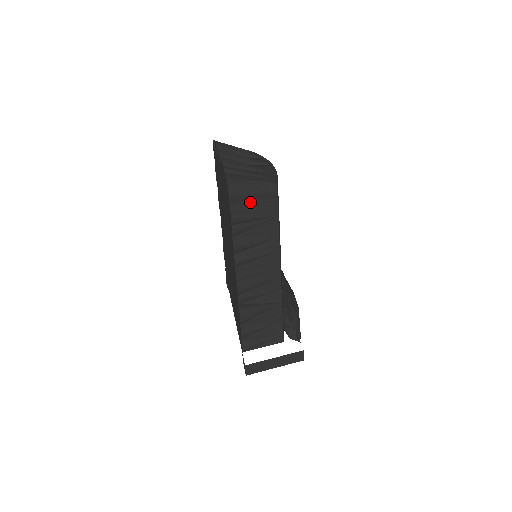
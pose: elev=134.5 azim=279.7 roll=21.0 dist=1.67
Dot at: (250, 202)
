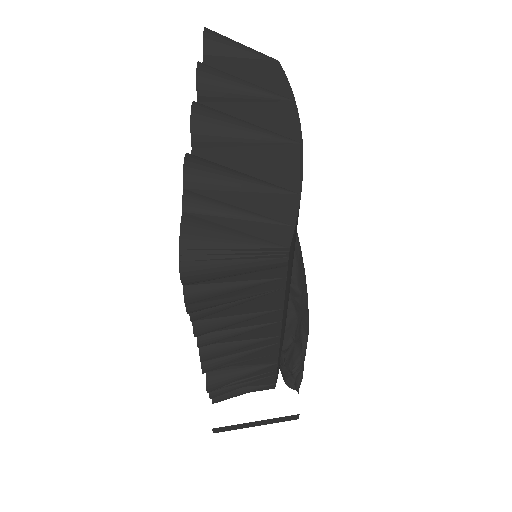
Dot at: (229, 279)
